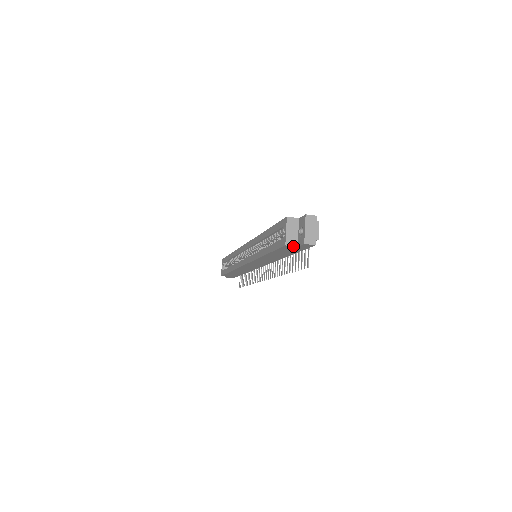
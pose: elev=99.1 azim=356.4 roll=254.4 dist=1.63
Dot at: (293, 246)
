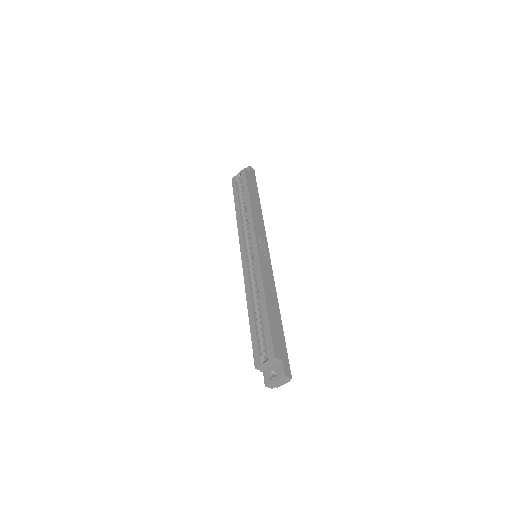
Dot at: (260, 370)
